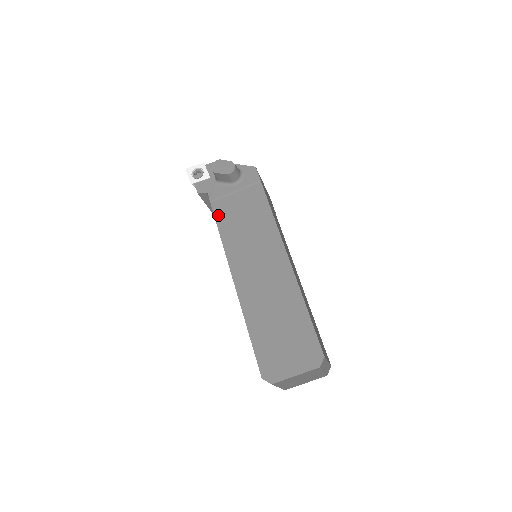
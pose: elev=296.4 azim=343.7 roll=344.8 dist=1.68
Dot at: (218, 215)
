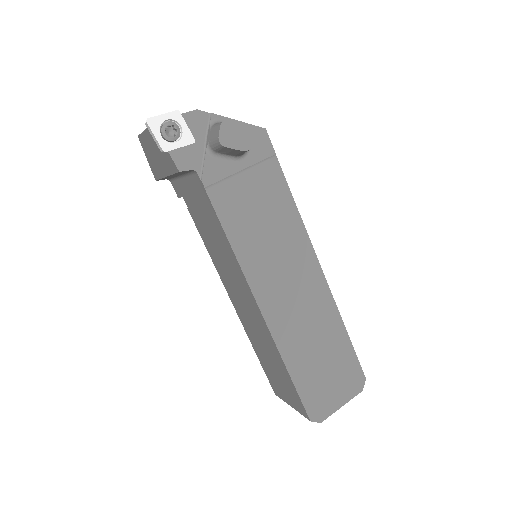
Dot at: (222, 212)
